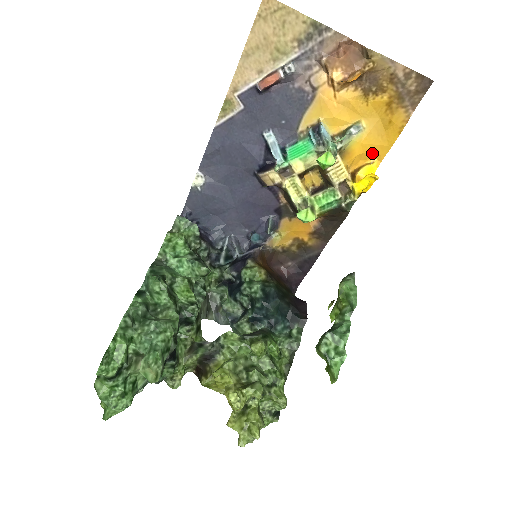
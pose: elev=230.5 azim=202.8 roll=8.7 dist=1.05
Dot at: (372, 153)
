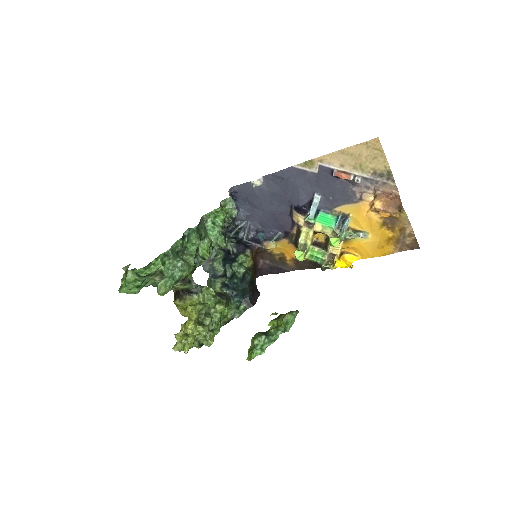
Dot at: (361, 252)
